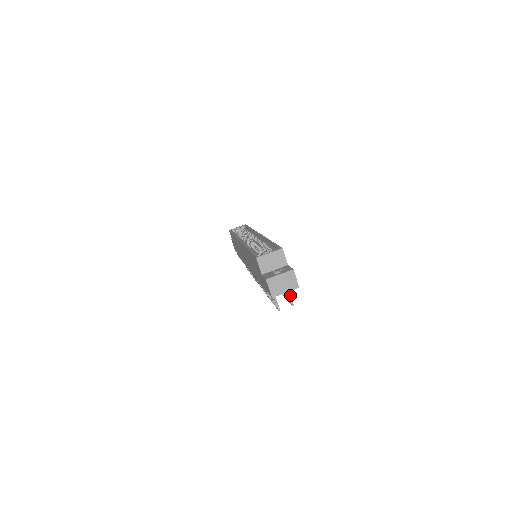
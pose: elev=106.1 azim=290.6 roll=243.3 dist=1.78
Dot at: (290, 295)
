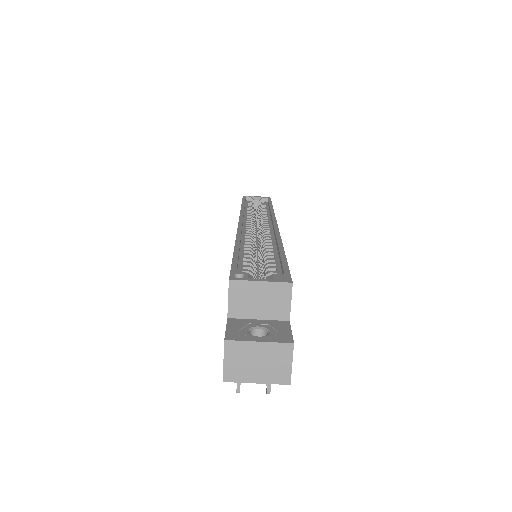
Dot at: occluded
